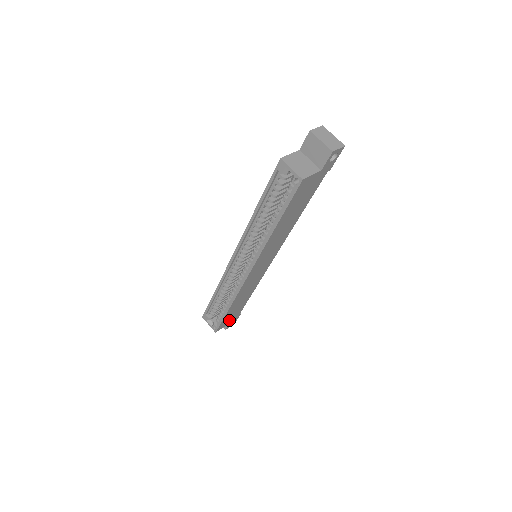
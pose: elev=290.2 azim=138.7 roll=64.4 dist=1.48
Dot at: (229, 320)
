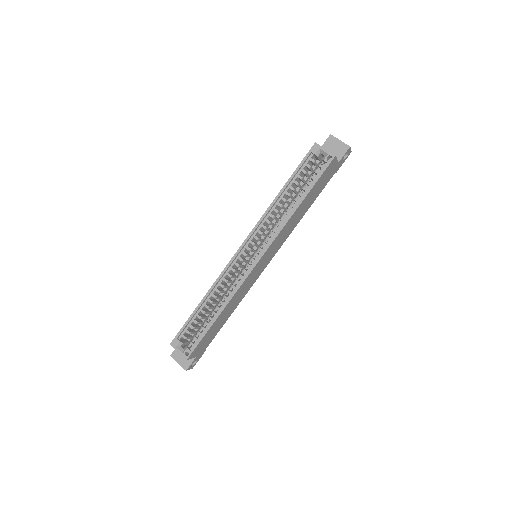
Dot at: (200, 349)
